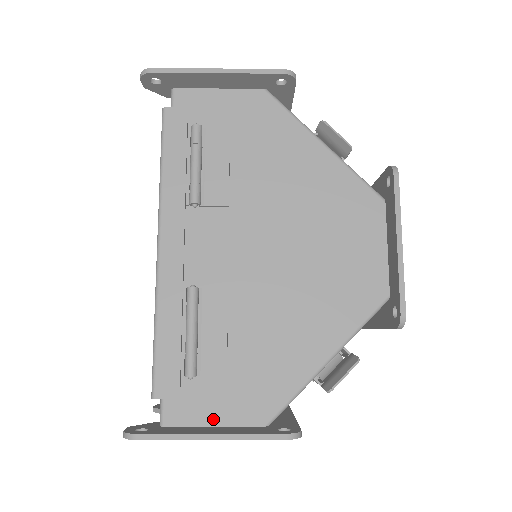
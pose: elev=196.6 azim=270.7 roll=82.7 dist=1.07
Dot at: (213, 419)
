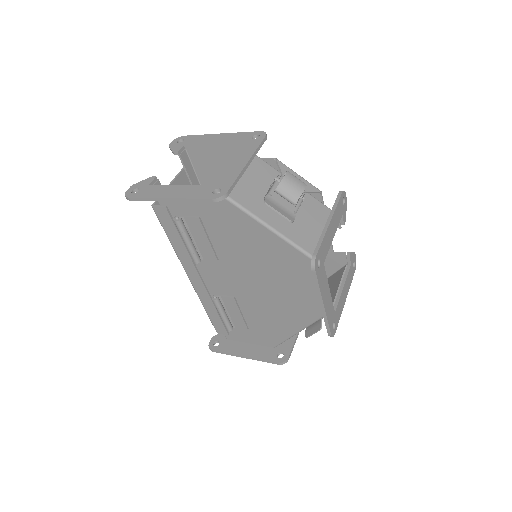
Dot at: (248, 341)
